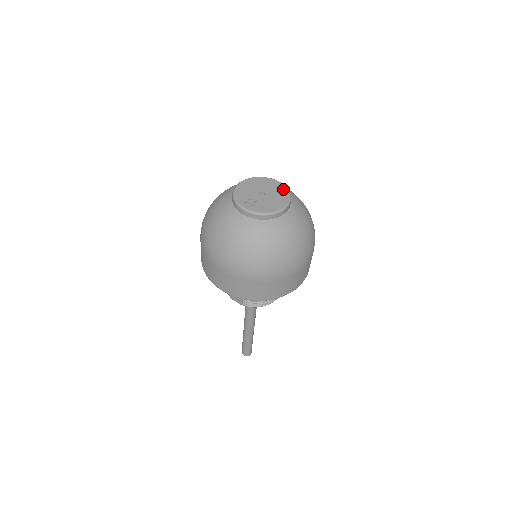
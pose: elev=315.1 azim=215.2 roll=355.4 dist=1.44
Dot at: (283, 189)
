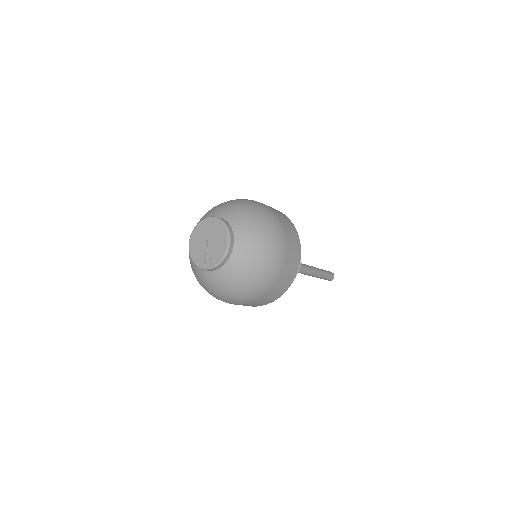
Dot at: (216, 223)
